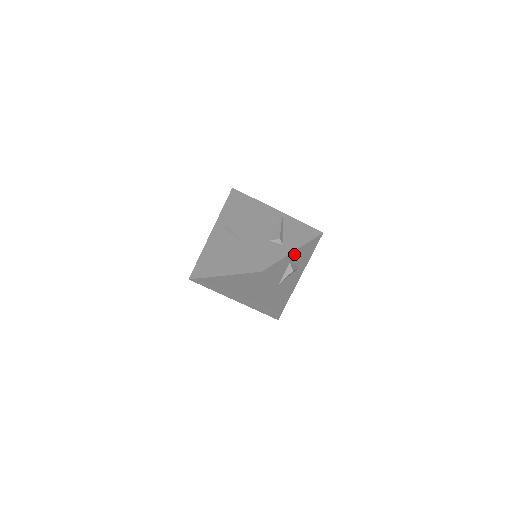
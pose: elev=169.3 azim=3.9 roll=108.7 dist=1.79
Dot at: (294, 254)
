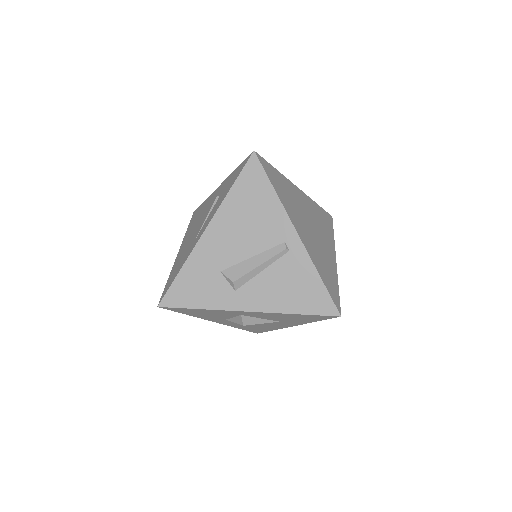
Dot at: (249, 312)
